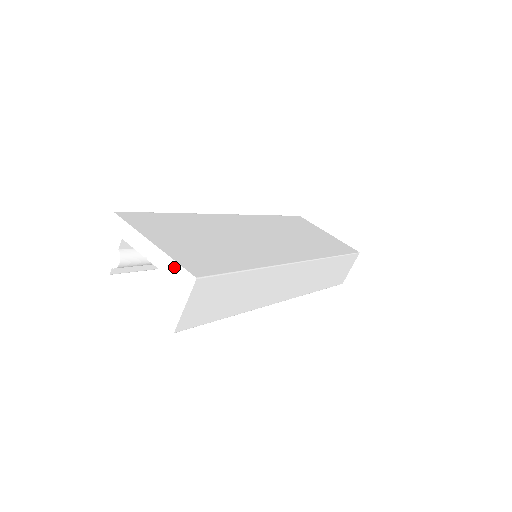
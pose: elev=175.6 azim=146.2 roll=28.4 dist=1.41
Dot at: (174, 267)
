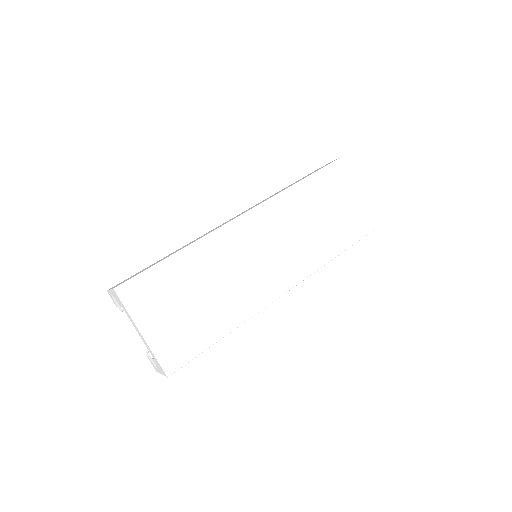
Dot at: (155, 358)
